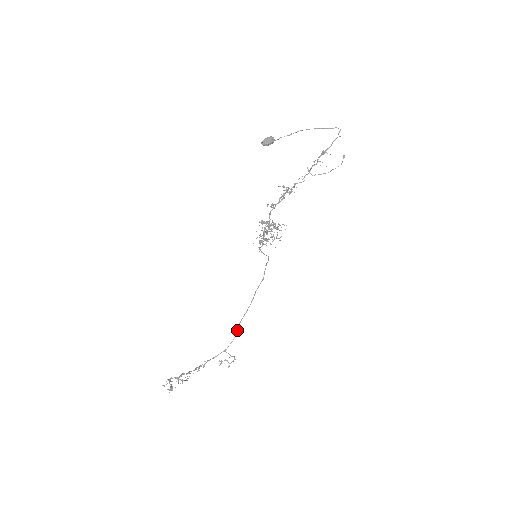
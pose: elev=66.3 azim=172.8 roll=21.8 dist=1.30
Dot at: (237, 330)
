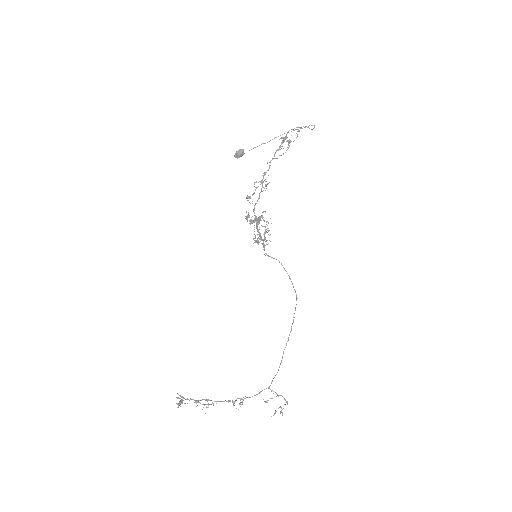
Dot at: occluded
